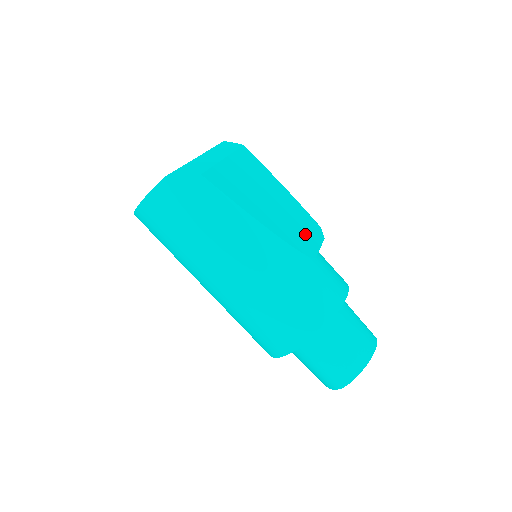
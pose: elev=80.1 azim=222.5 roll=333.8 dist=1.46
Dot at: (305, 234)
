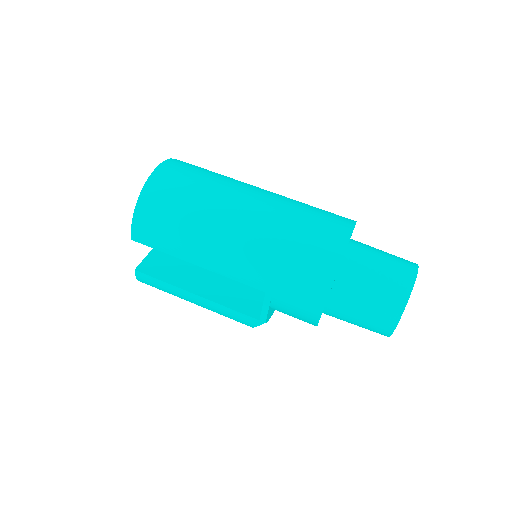
Dot at: occluded
